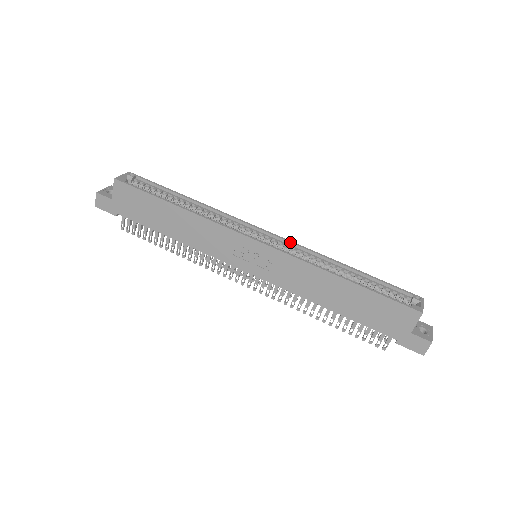
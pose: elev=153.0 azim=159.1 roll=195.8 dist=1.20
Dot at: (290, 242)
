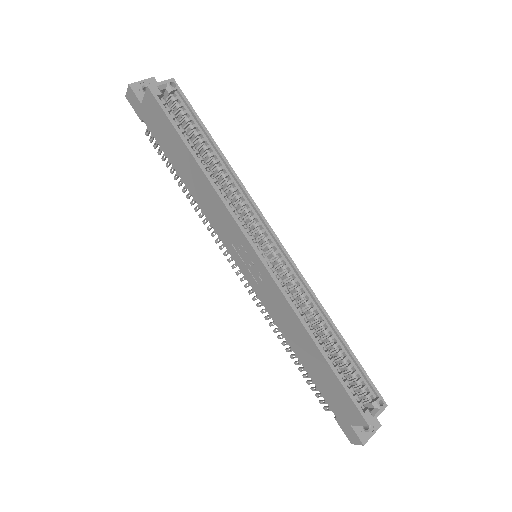
Dot at: (295, 268)
